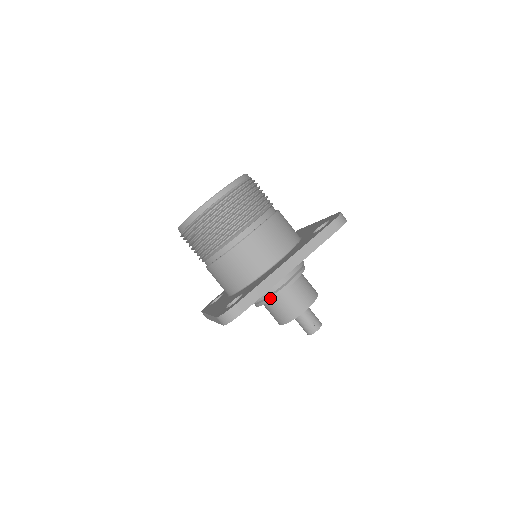
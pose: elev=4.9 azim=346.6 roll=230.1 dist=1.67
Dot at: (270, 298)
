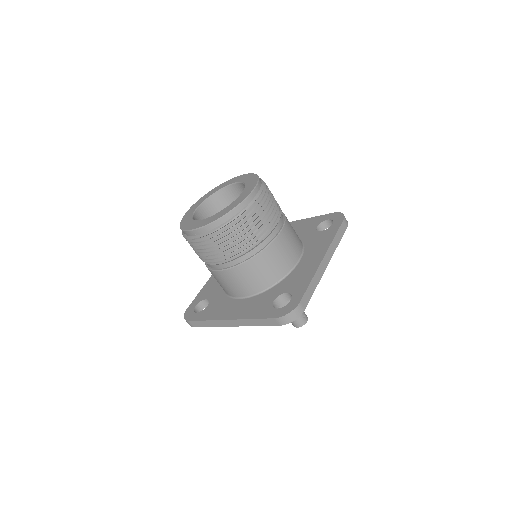
Dot at: occluded
